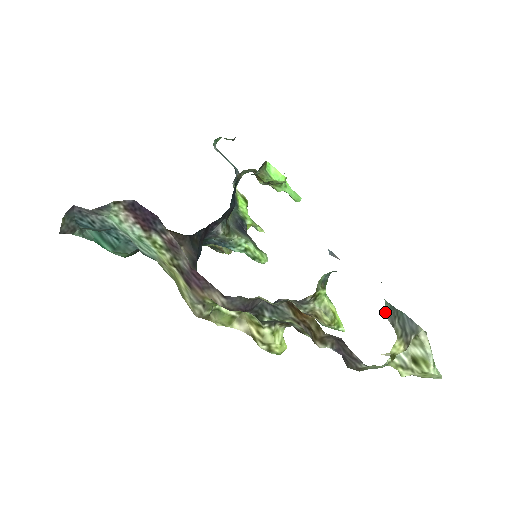
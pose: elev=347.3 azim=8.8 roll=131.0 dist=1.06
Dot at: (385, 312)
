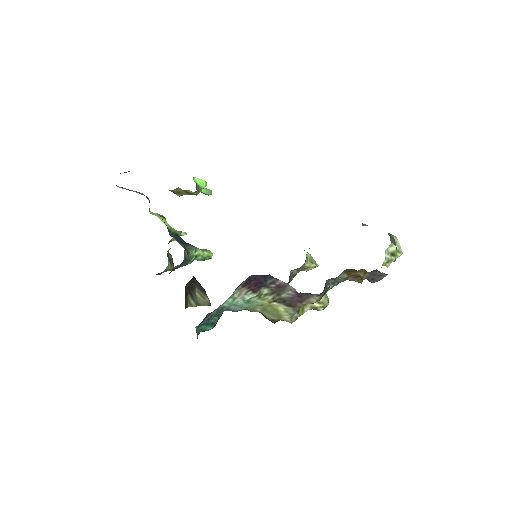
Dot at: (390, 239)
